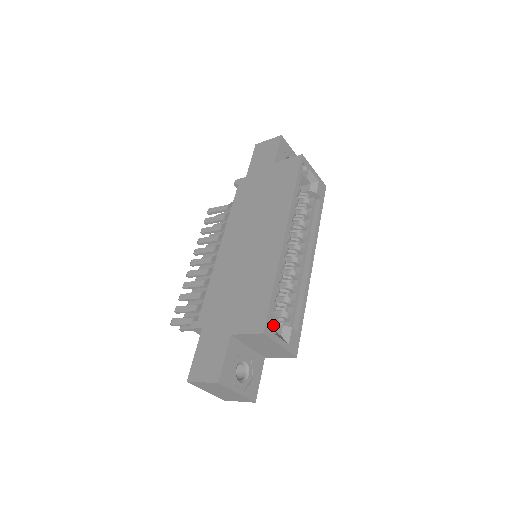
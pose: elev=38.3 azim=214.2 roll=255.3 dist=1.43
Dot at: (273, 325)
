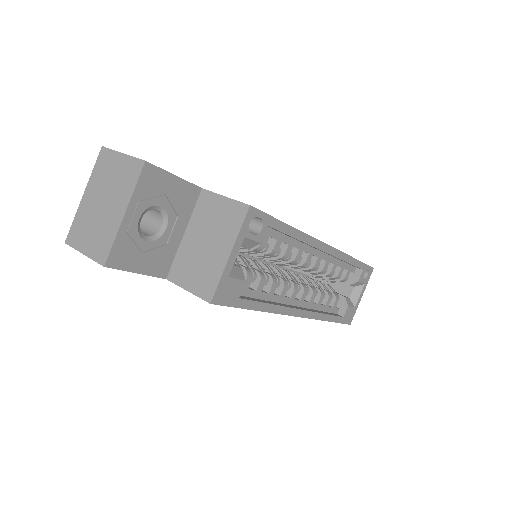
Dot at: (252, 233)
